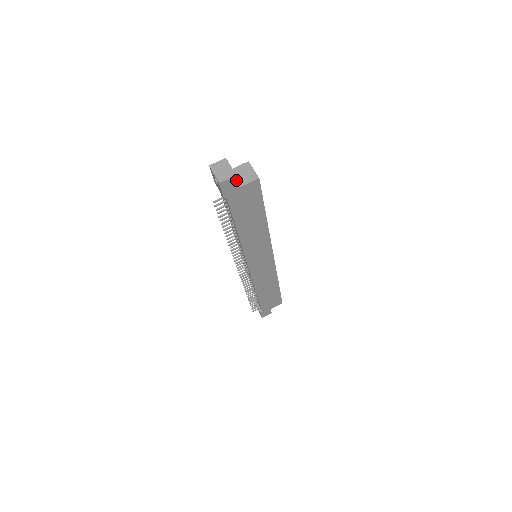
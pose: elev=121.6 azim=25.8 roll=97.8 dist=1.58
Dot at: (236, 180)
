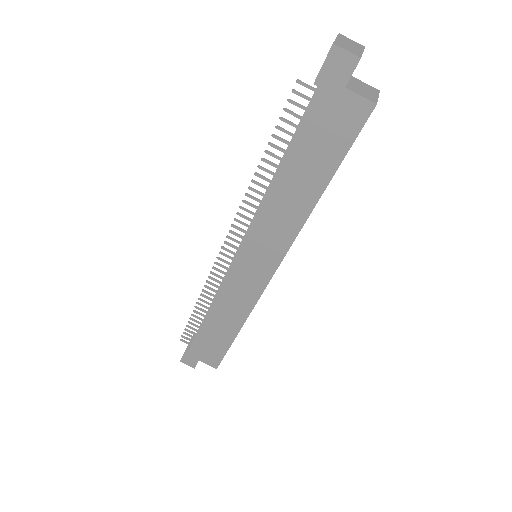
Dot at: (353, 67)
